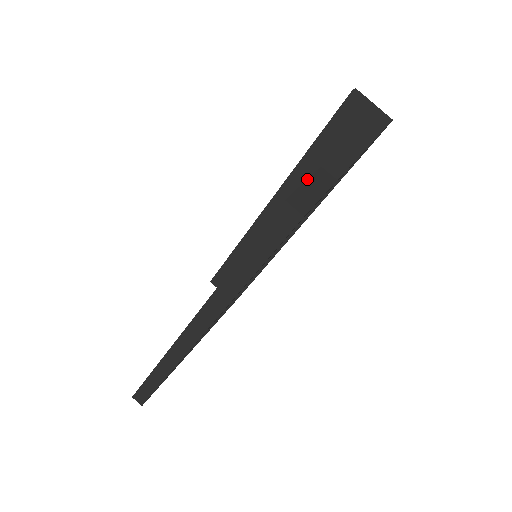
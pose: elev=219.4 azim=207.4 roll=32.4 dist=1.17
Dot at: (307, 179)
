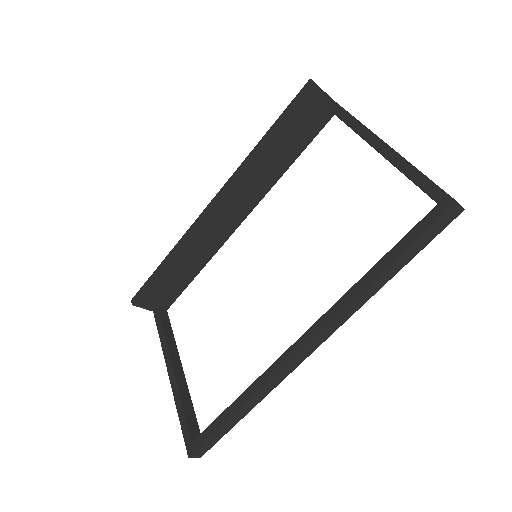
Dot at: occluded
